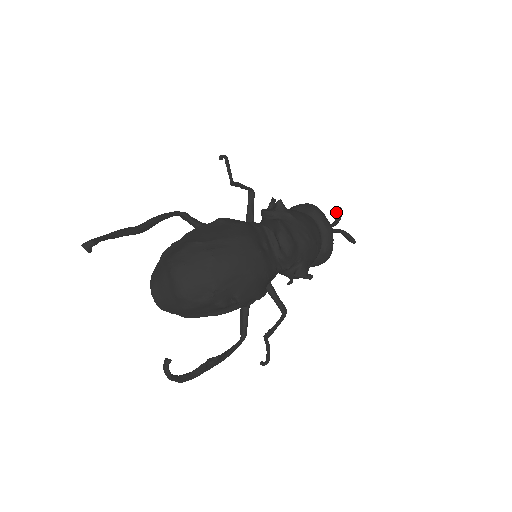
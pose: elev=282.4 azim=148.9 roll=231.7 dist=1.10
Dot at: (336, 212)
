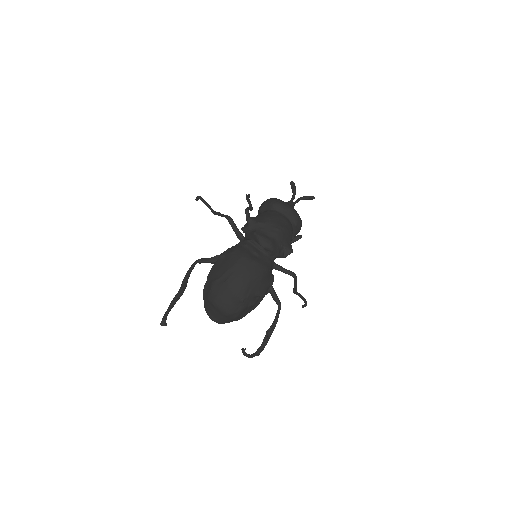
Dot at: occluded
